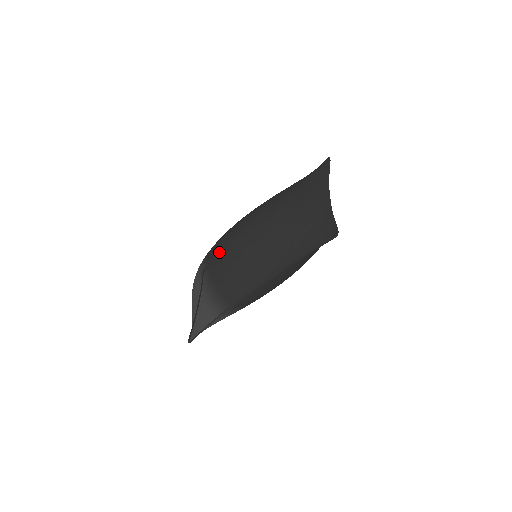
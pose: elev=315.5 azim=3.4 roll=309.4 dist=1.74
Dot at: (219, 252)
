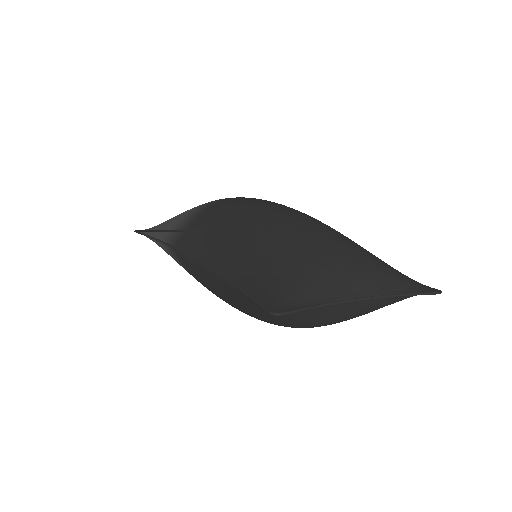
Dot at: (237, 200)
